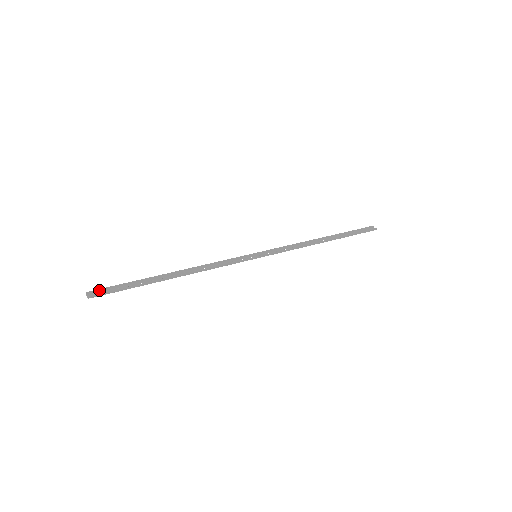
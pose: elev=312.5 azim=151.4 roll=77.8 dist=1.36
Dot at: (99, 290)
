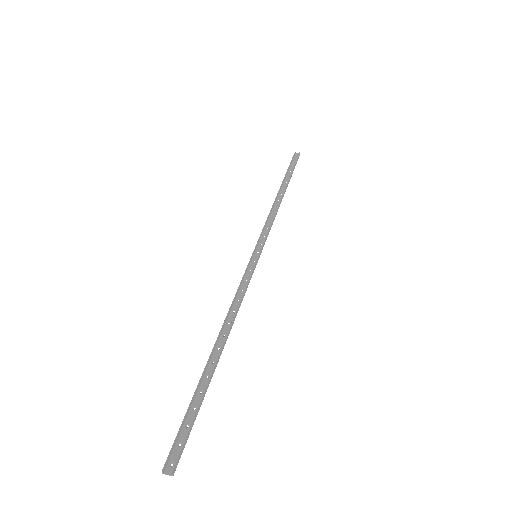
Dot at: (171, 451)
